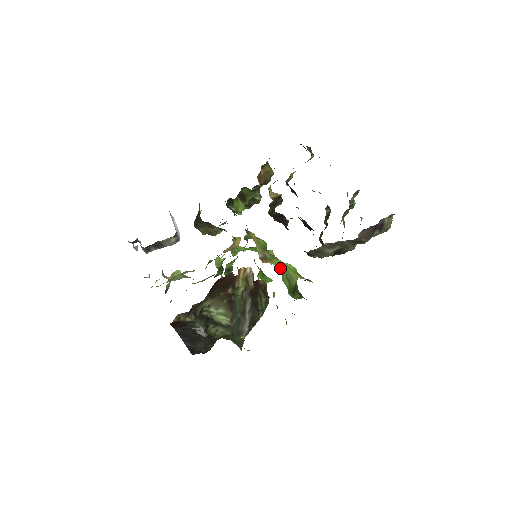
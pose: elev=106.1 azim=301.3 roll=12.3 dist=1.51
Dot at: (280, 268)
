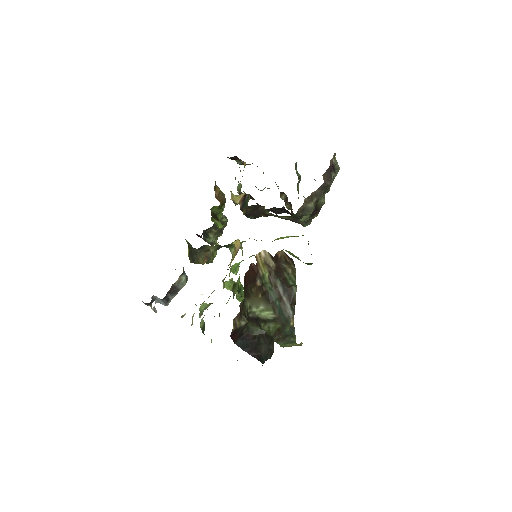
Dot at: occluded
